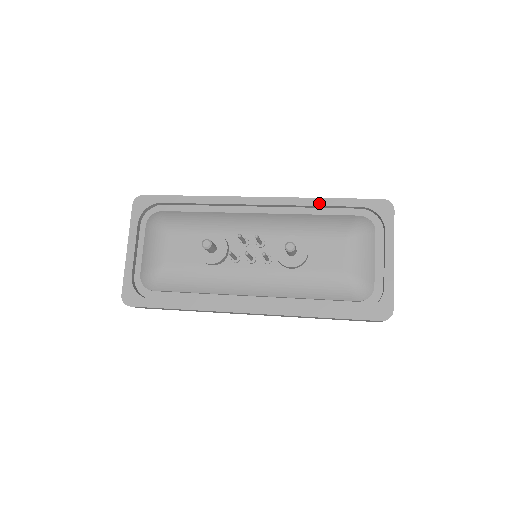
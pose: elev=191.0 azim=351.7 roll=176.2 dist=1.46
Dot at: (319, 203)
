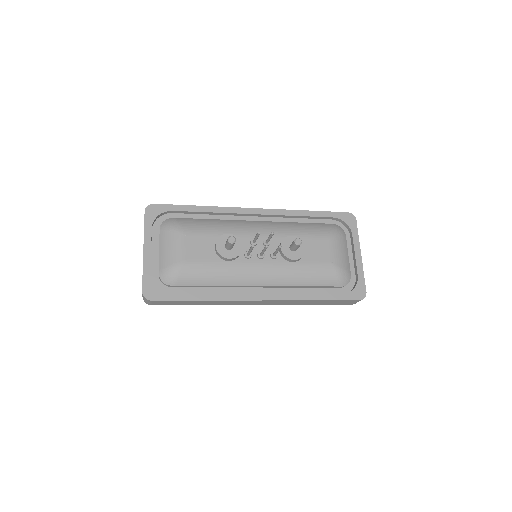
Dot at: (303, 214)
